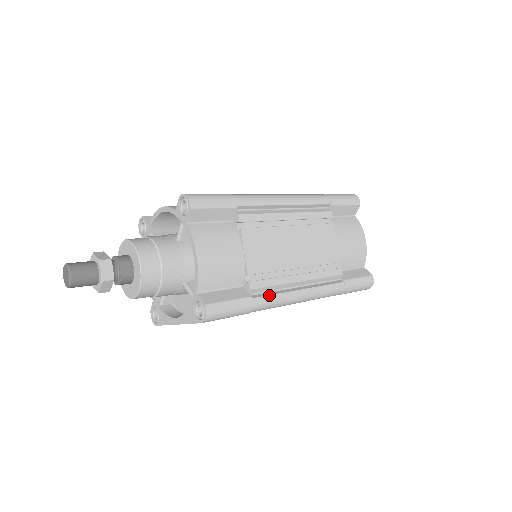
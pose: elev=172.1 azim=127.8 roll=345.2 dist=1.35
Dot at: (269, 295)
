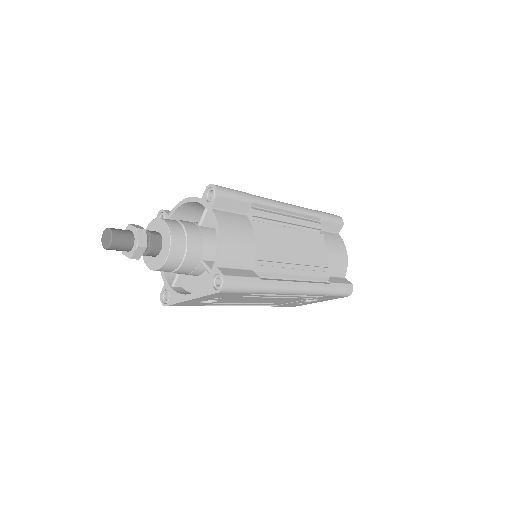
Dot at: (273, 280)
